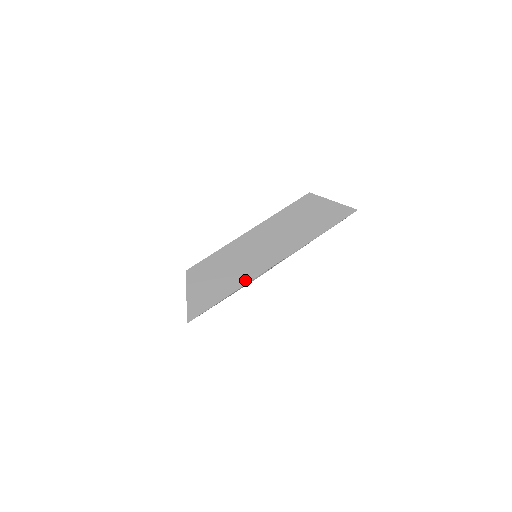
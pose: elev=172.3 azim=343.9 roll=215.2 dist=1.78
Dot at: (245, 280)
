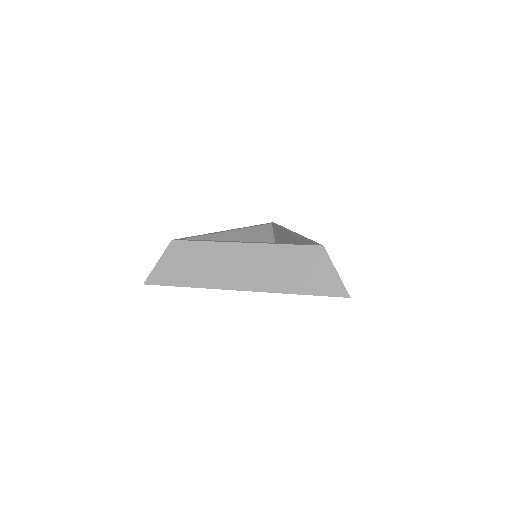
Dot at: (207, 284)
